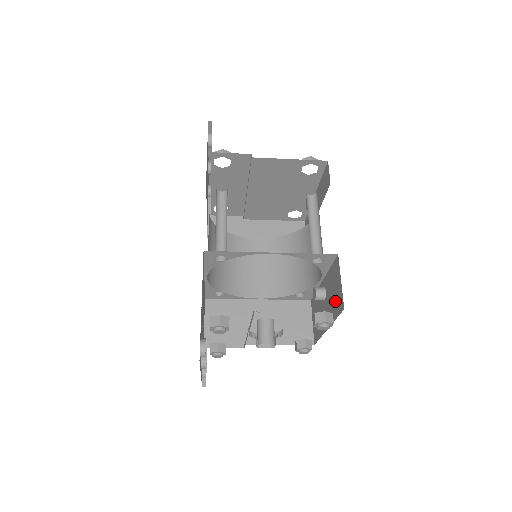
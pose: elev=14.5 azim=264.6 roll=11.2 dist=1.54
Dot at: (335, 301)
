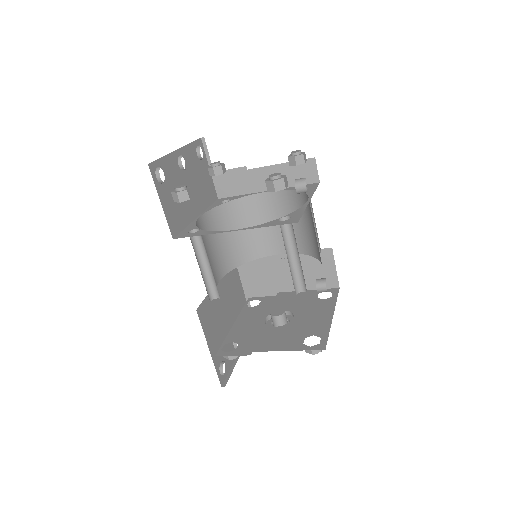
Dot at: occluded
